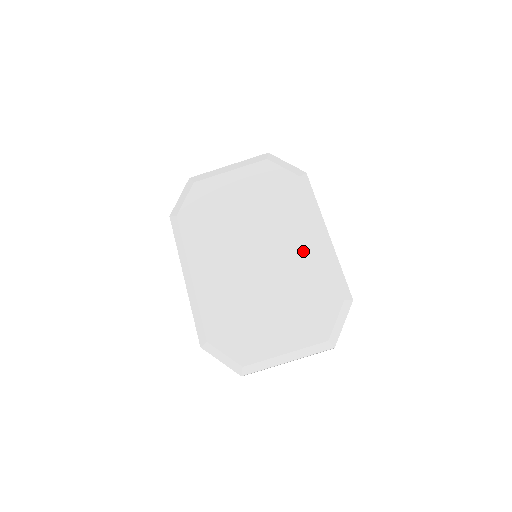
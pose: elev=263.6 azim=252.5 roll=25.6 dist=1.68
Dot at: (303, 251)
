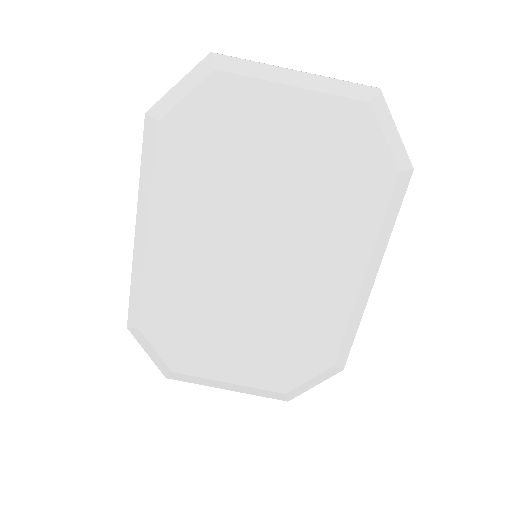
Dot at: (324, 287)
